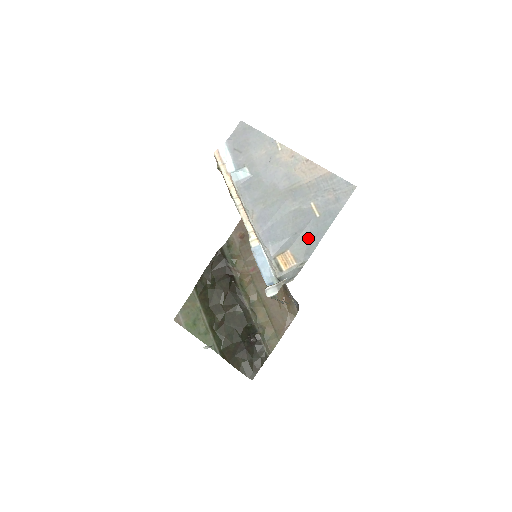
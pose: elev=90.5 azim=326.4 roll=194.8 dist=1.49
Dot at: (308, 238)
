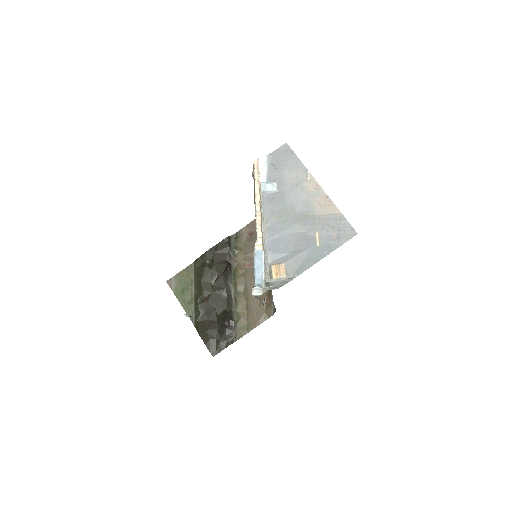
Dot at: (303, 260)
